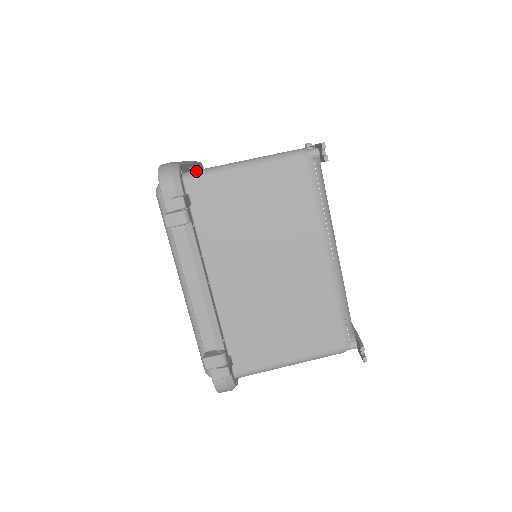
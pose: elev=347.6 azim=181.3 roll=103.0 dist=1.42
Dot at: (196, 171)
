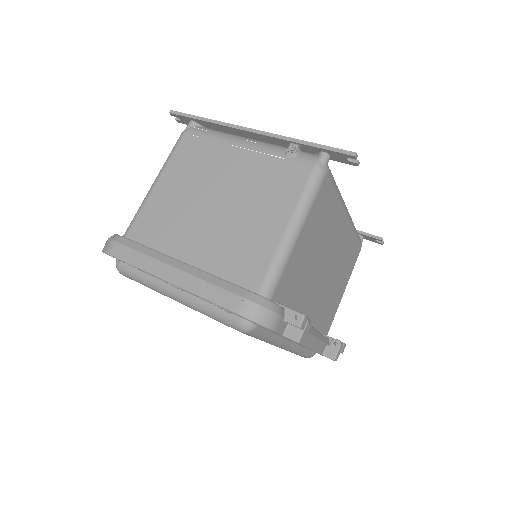
Dot at: (268, 280)
